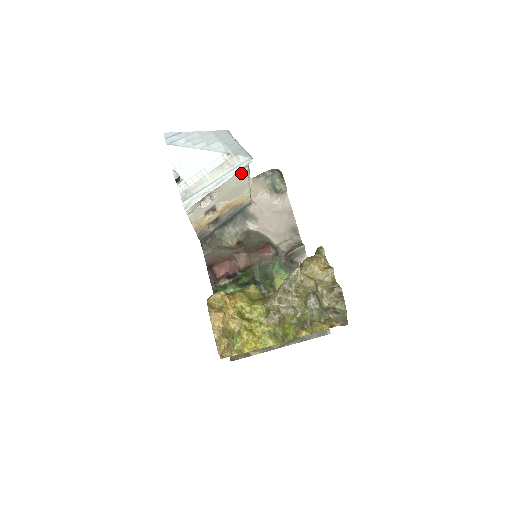
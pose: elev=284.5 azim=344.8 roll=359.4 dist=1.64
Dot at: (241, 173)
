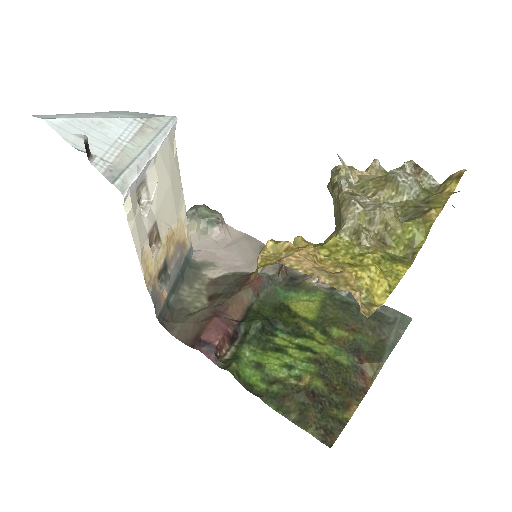
Dot at: (171, 147)
